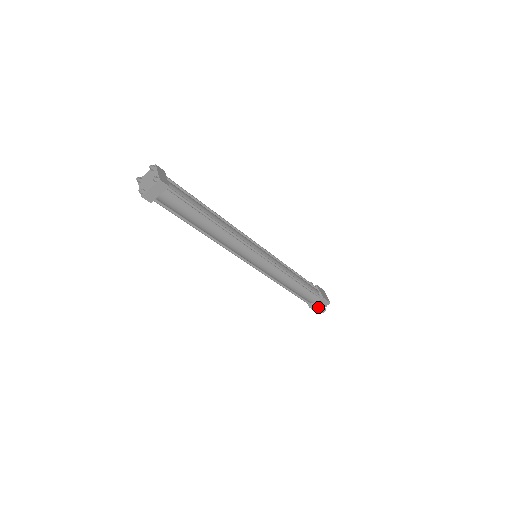
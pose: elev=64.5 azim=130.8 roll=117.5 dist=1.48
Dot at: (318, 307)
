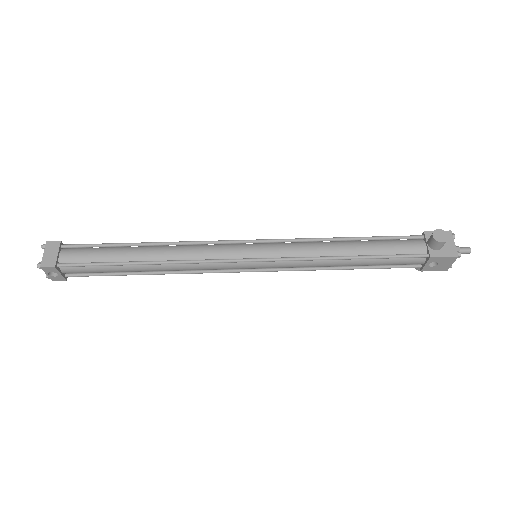
Dot at: (430, 239)
